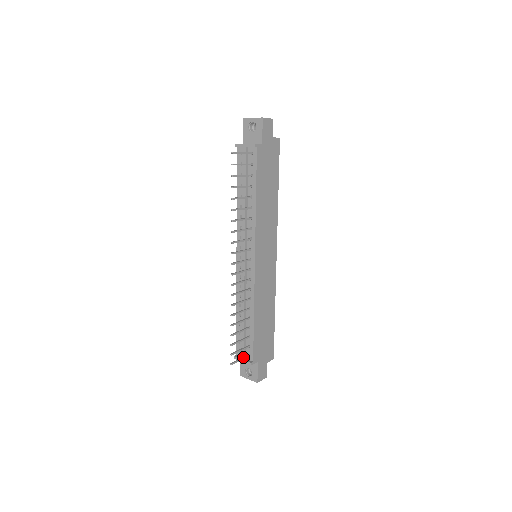
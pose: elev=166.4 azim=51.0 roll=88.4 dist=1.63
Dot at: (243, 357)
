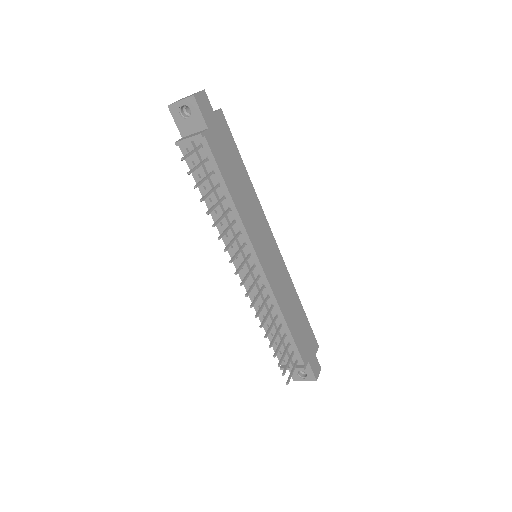
Dot at: (293, 367)
